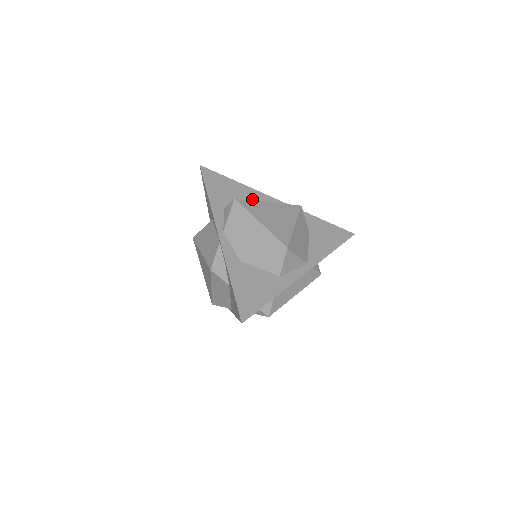
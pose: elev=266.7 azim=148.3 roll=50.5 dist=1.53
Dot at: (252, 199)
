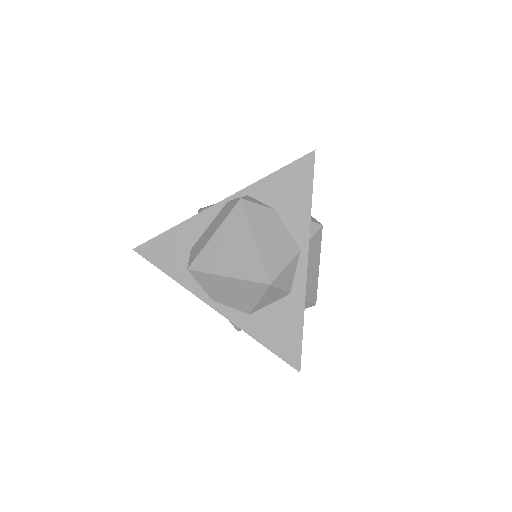
Dot at: (199, 233)
